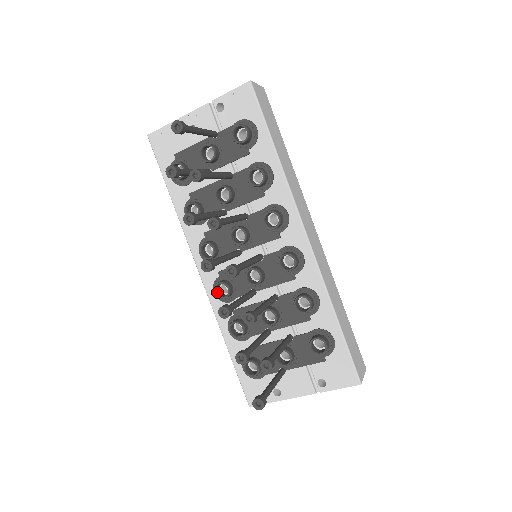
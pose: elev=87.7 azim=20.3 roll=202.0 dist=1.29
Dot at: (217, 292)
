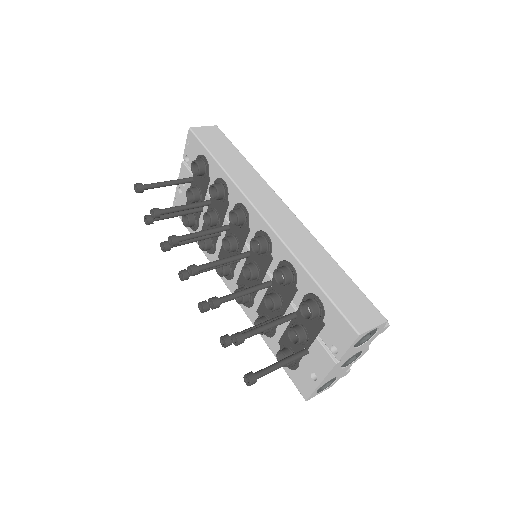
Dot at: (239, 300)
